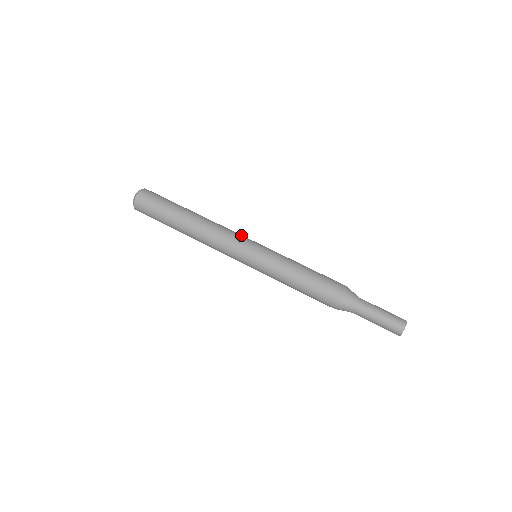
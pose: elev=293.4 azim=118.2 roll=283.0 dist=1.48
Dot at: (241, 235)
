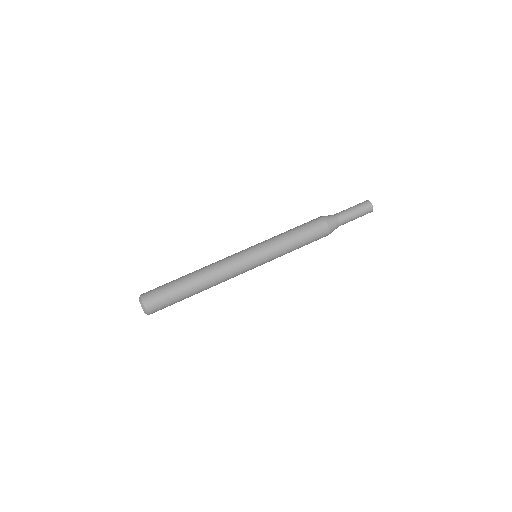
Dot at: occluded
